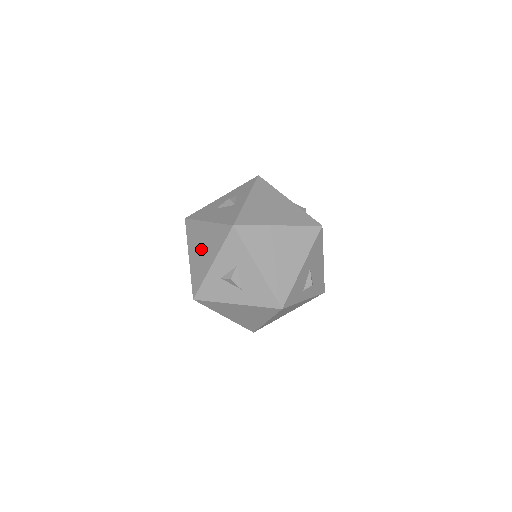
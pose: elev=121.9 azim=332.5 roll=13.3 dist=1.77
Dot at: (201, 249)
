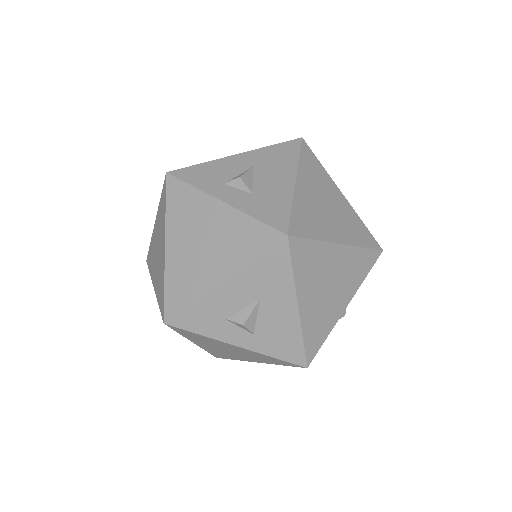
Dot at: occluded
